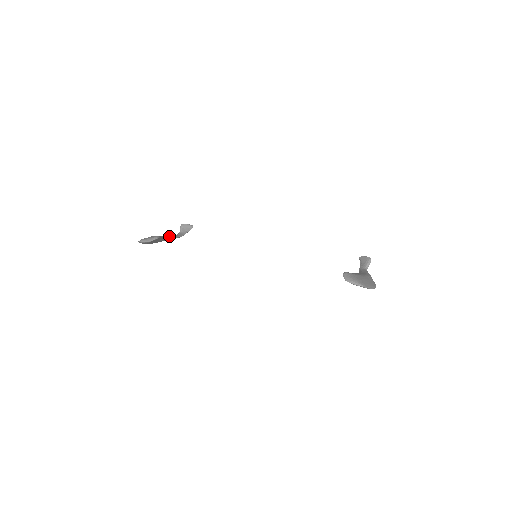
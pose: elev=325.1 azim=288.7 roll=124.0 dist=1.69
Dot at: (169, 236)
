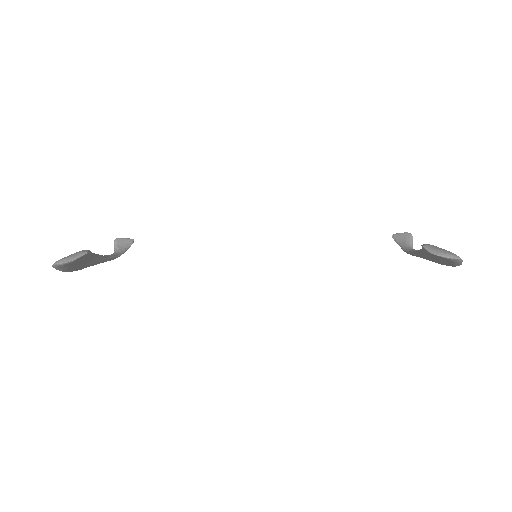
Dot at: (102, 255)
